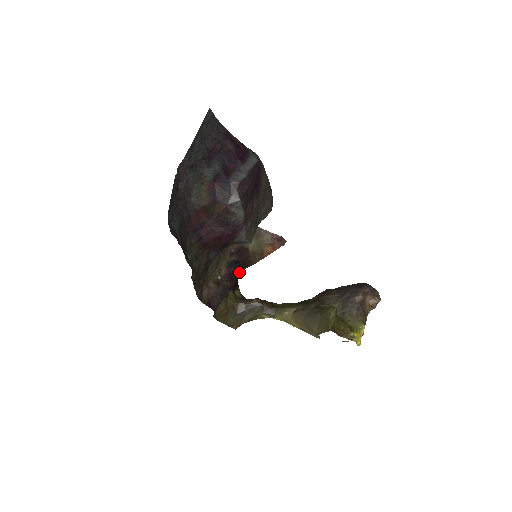
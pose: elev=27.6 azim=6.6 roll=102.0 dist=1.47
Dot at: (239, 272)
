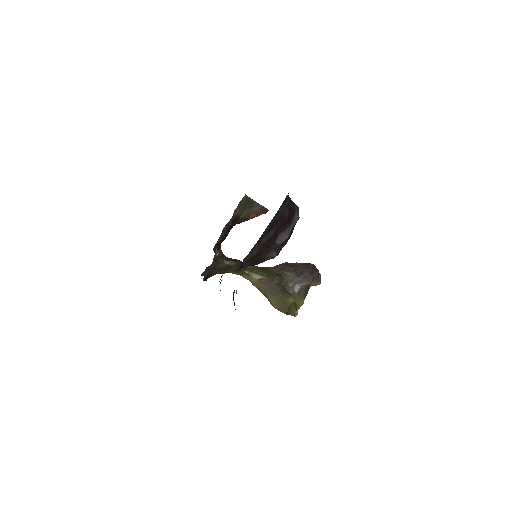
Dot at: (227, 235)
